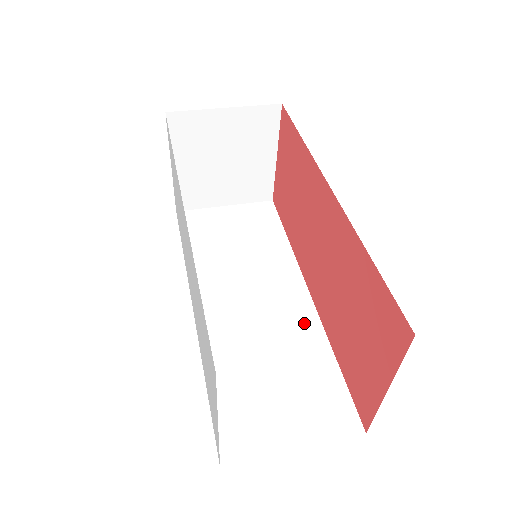
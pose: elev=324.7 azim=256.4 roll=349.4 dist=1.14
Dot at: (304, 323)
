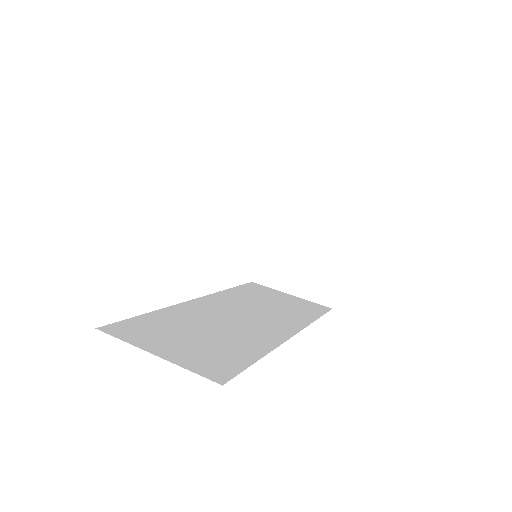
Dot at: (265, 338)
